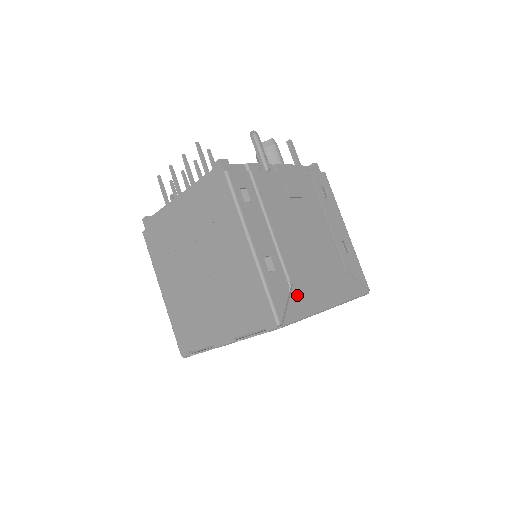
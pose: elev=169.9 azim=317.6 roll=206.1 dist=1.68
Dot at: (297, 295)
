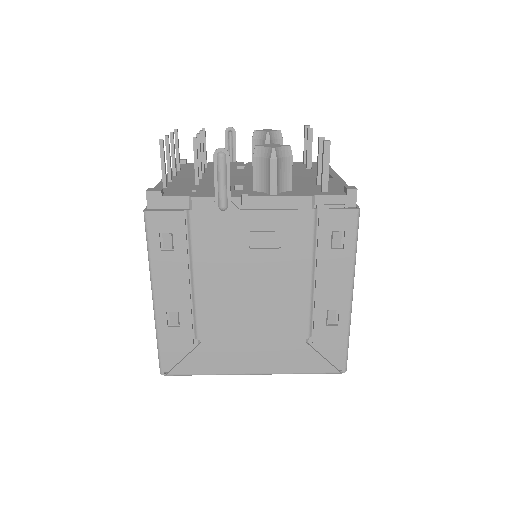
Dot at: (202, 354)
